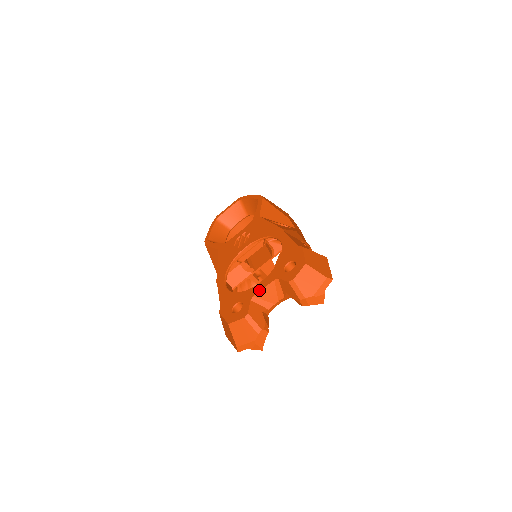
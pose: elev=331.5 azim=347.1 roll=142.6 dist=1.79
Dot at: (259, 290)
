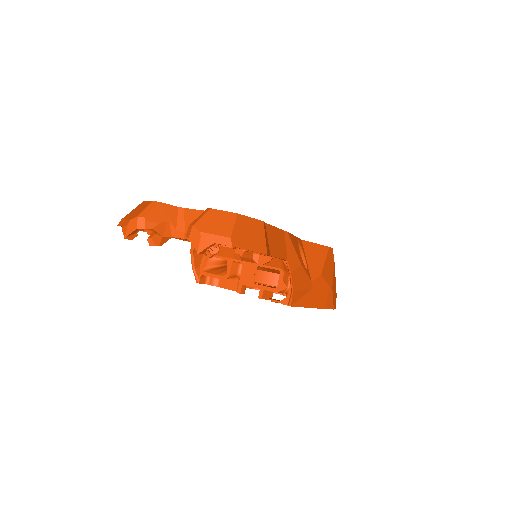
Dot at: (193, 209)
